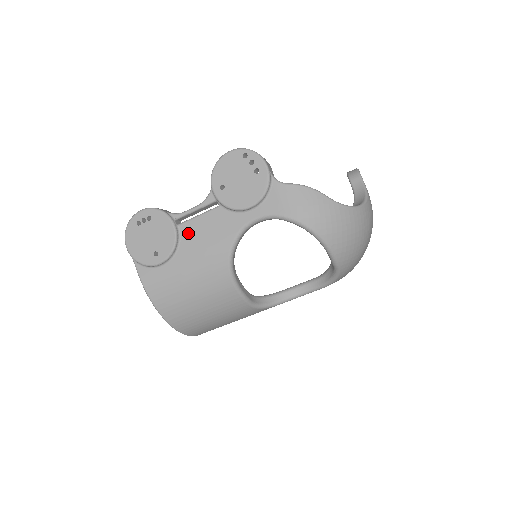
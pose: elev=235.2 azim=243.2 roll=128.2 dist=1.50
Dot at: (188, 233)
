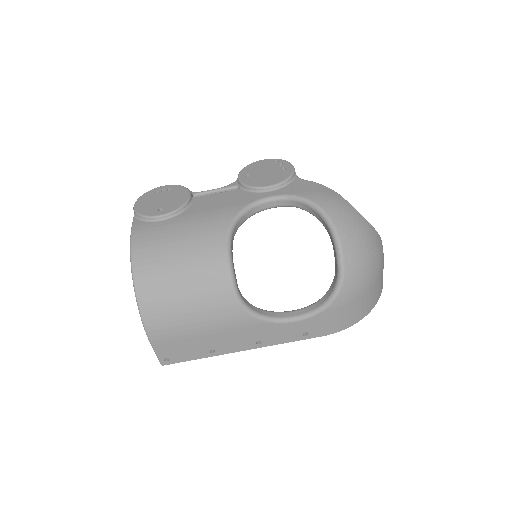
Dot at: (200, 202)
